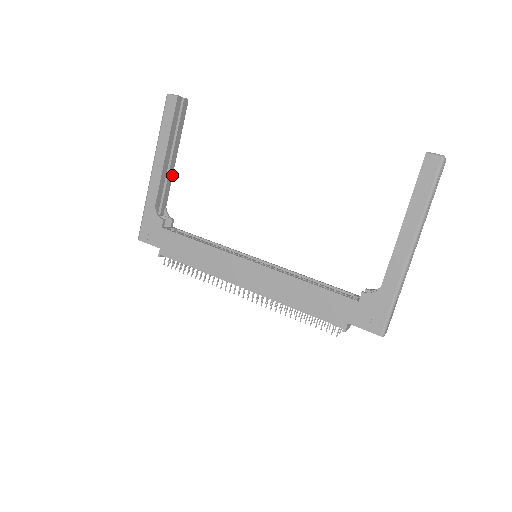
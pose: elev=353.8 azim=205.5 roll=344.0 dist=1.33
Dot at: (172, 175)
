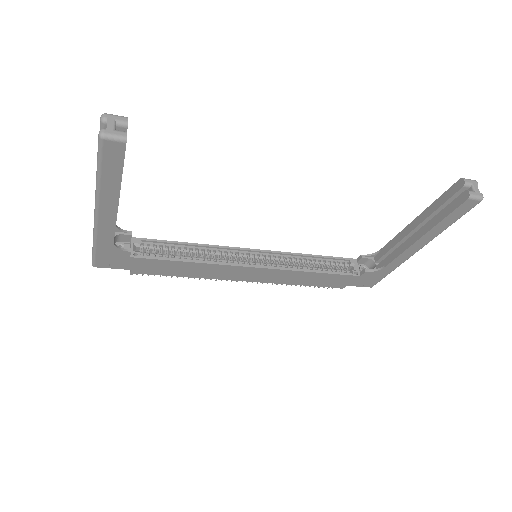
Dot at: occluded
